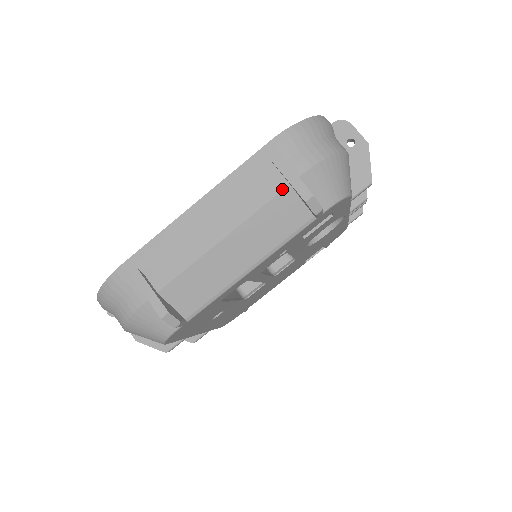
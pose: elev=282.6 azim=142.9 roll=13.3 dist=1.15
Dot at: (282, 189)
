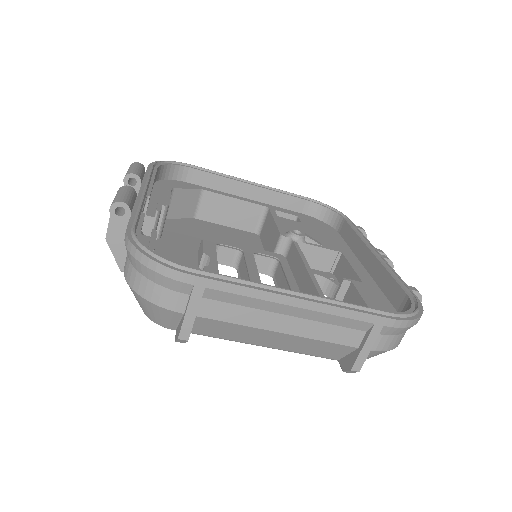
Dot at: (351, 346)
